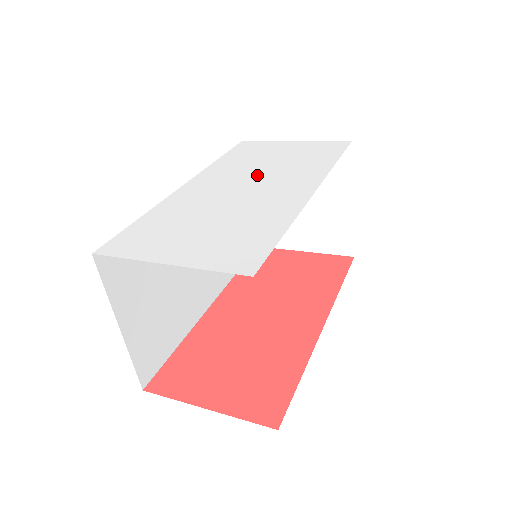
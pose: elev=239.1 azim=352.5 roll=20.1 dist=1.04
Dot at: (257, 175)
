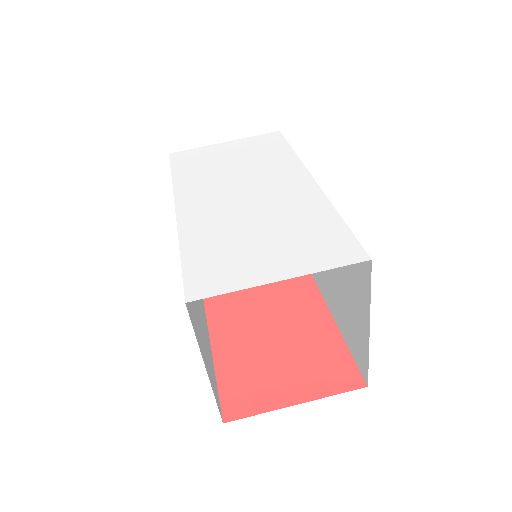
Dot at: (239, 180)
